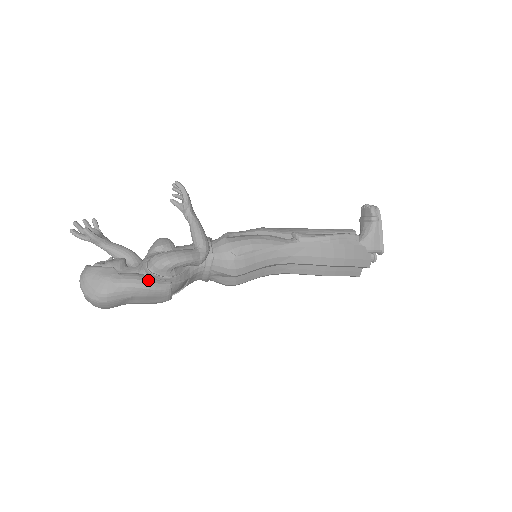
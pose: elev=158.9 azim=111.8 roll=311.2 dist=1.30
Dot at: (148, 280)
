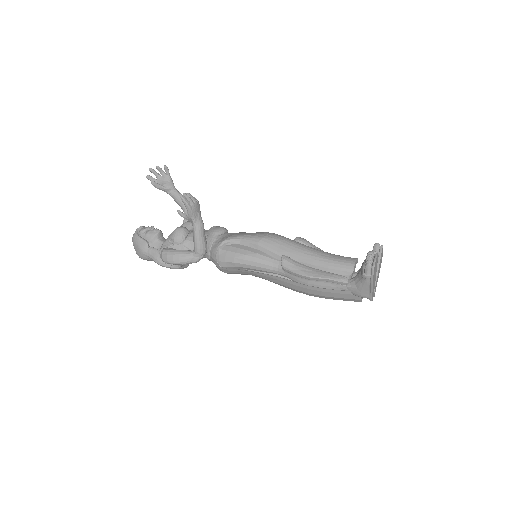
Dot at: occluded
